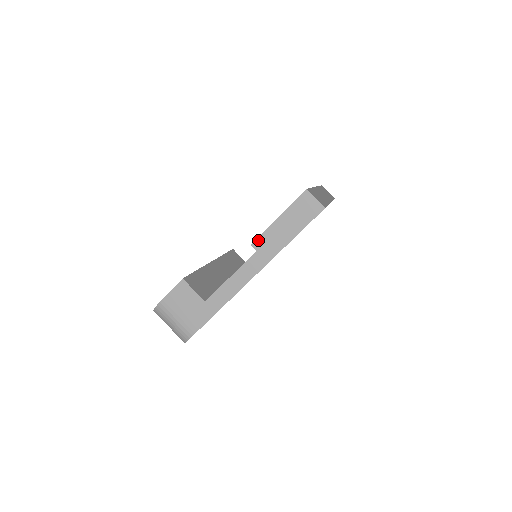
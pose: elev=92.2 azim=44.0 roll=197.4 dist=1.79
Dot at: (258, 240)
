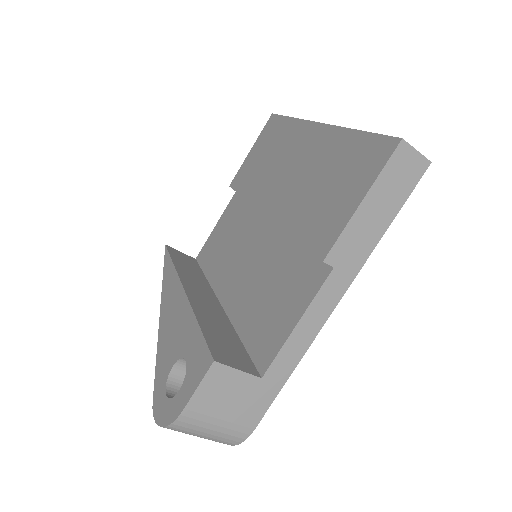
Dot at: (334, 249)
